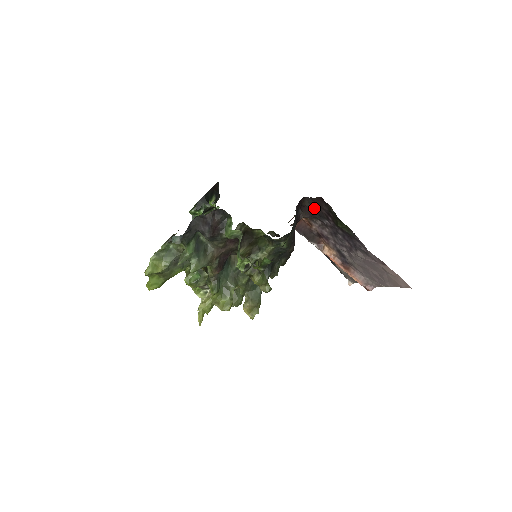
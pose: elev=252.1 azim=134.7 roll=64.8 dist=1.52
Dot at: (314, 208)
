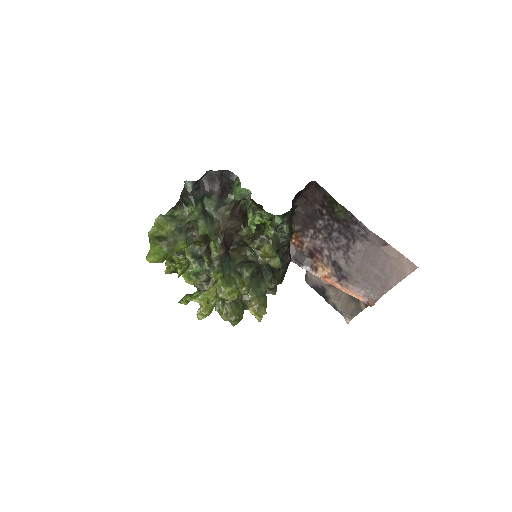
Dot at: (306, 210)
